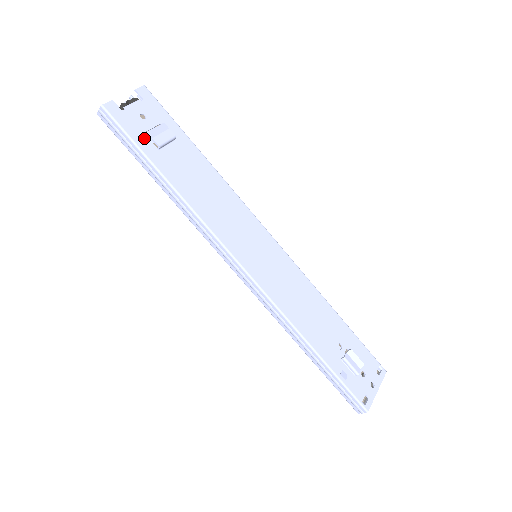
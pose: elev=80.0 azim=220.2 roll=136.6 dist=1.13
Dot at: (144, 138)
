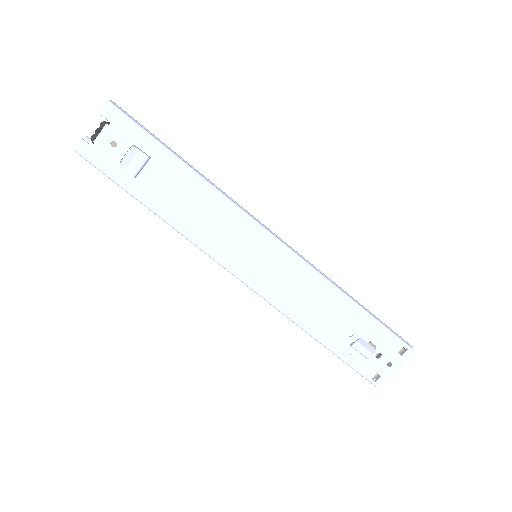
Dot at: (119, 170)
